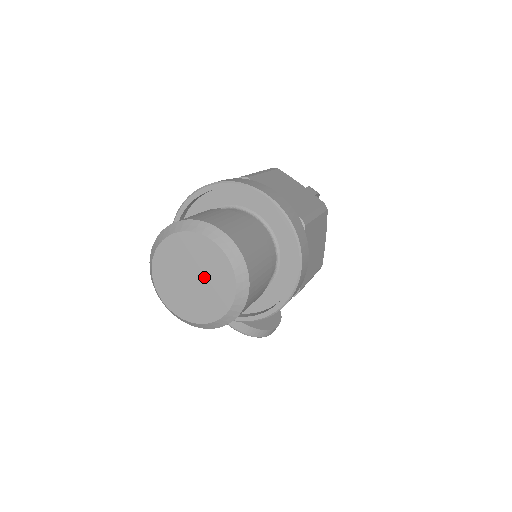
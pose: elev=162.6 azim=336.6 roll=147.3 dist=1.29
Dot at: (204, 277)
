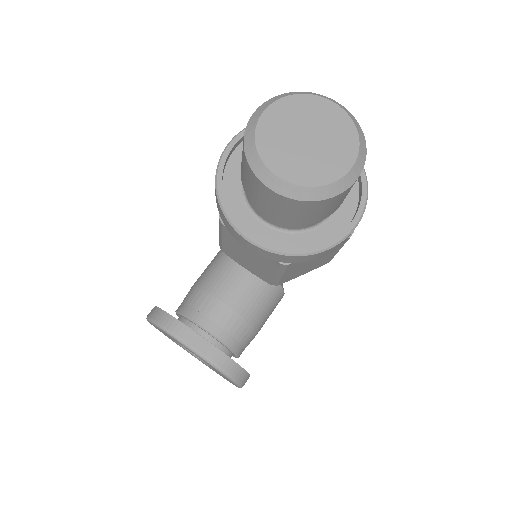
Dot at: (322, 136)
